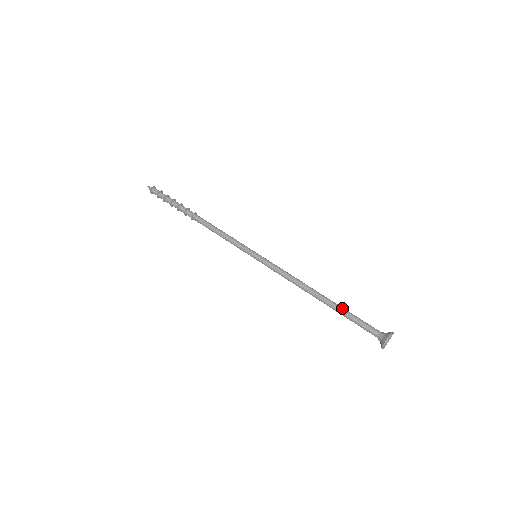
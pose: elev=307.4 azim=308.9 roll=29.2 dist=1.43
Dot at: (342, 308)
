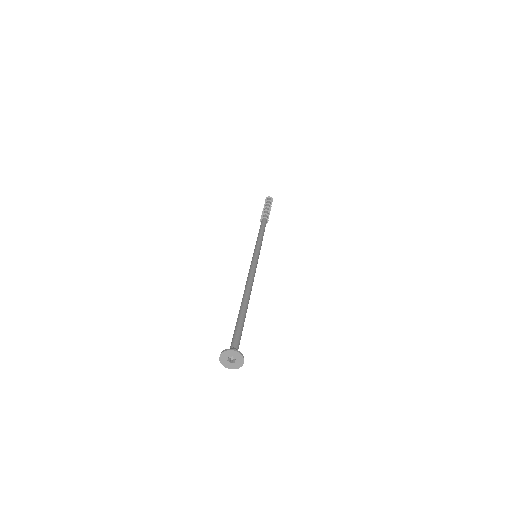
Dot at: (244, 314)
